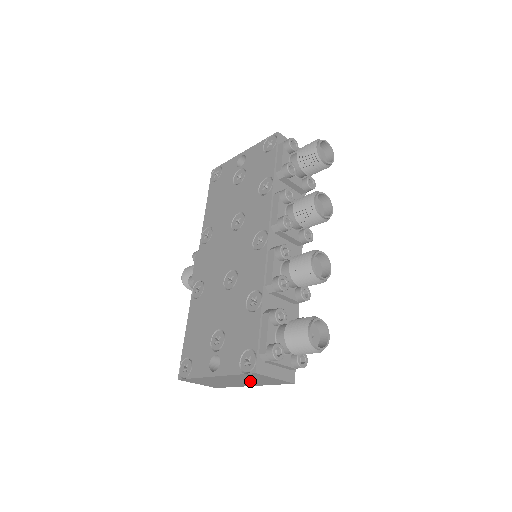
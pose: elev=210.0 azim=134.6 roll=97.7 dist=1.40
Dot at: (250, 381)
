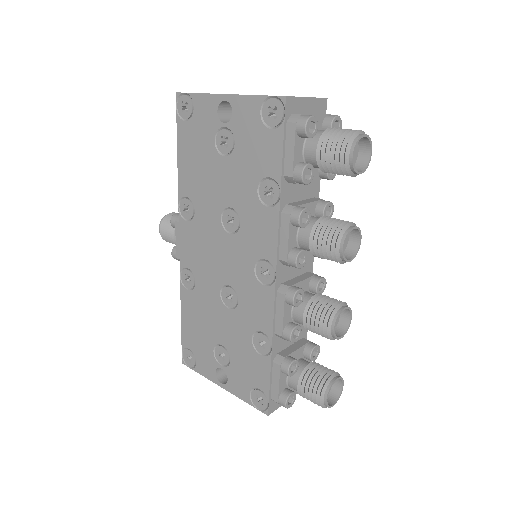
Dot at: occluded
